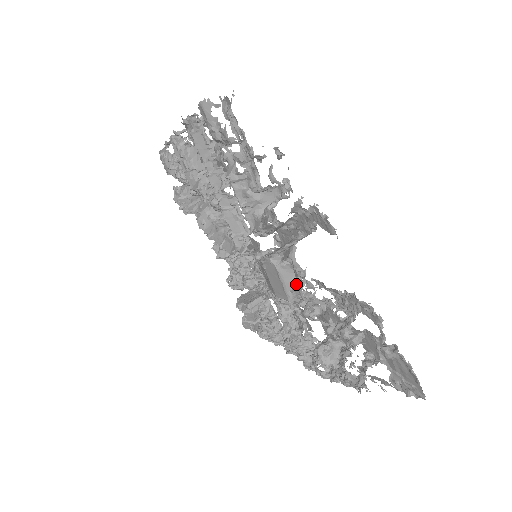
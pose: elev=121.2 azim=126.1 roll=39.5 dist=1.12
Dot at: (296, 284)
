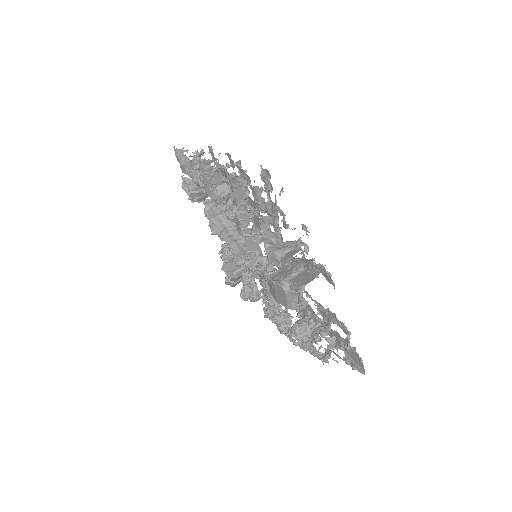
Dot at: (298, 306)
